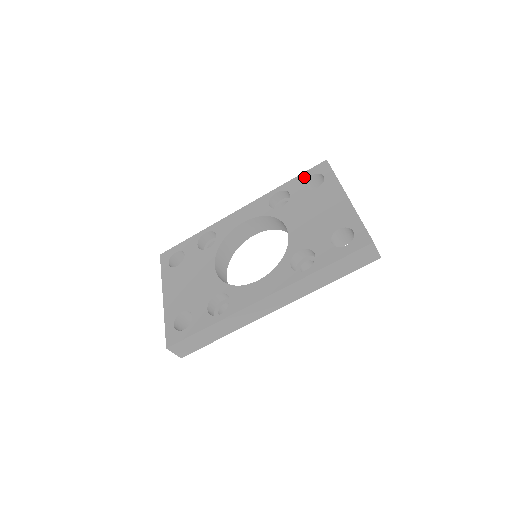
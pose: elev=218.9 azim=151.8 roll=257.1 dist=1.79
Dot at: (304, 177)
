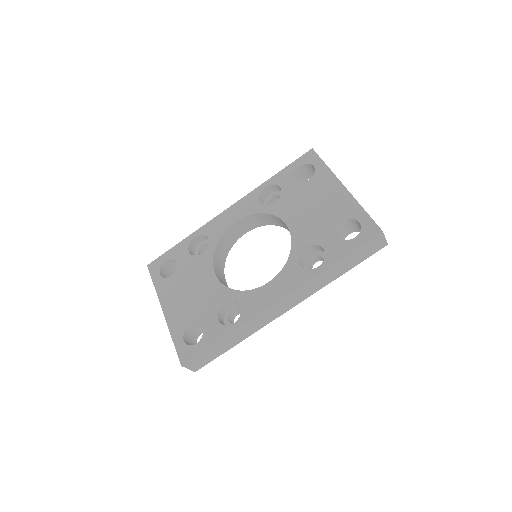
Dot at: (292, 169)
